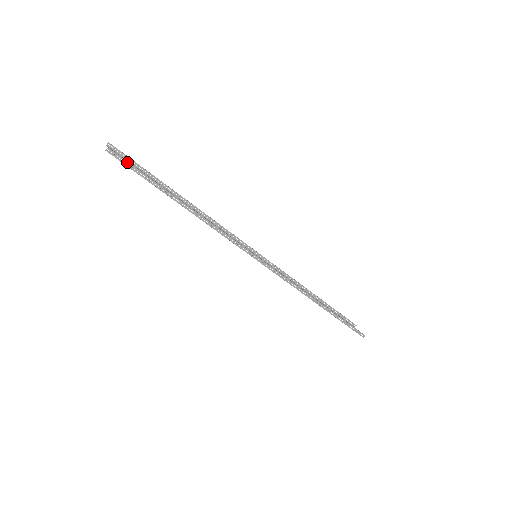
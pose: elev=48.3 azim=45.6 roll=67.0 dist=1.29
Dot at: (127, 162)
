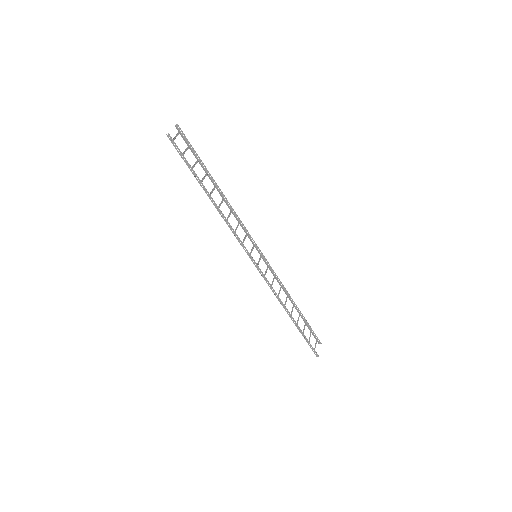
Dot at: (179, 149)
